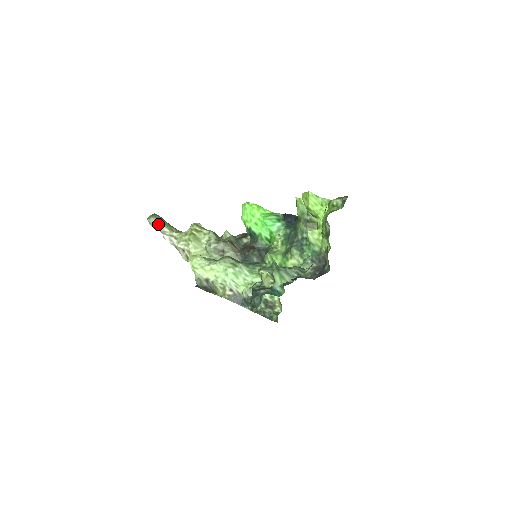
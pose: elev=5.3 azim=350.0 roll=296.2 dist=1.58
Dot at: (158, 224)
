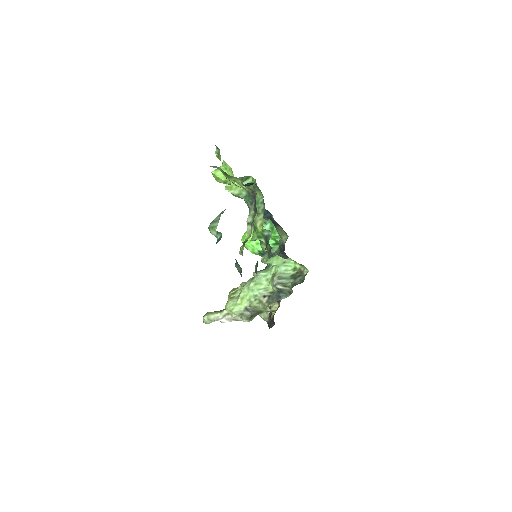
Dot at: (209, 317)
